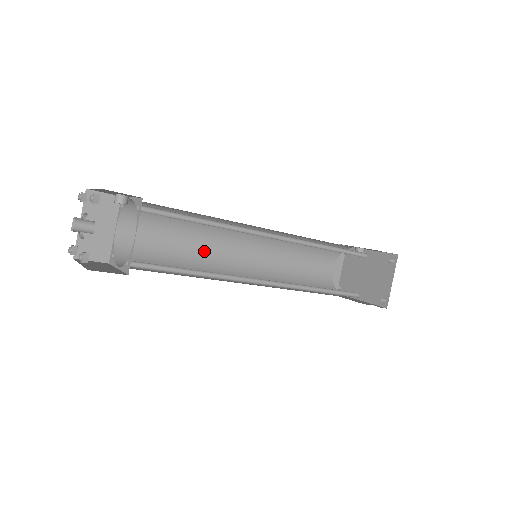
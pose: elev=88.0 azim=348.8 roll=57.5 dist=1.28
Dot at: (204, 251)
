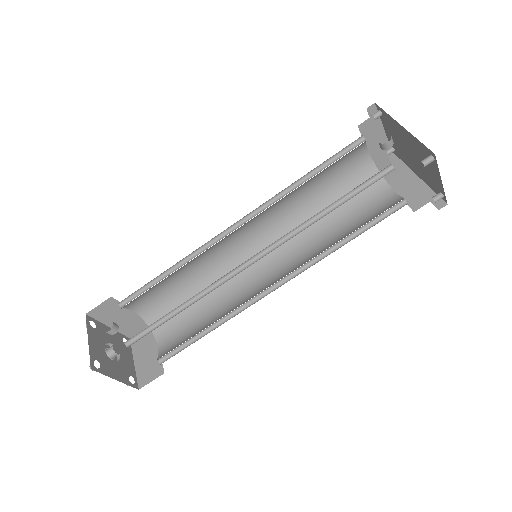
Dot at: (211, 264)
